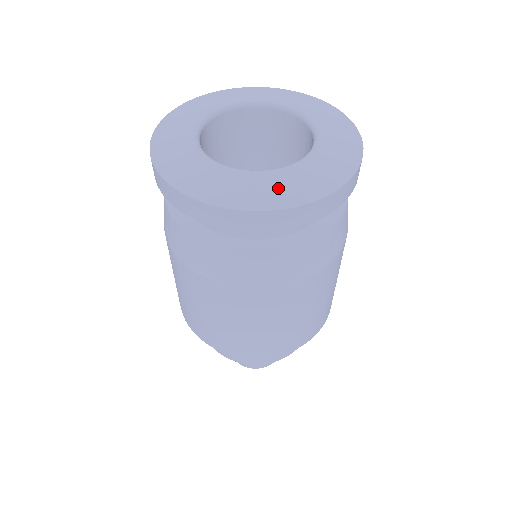
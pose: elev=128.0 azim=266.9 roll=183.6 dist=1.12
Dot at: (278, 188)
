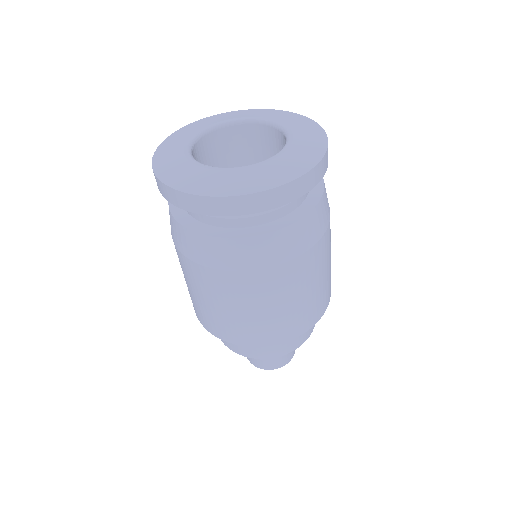
Dot at: (232, 181)
